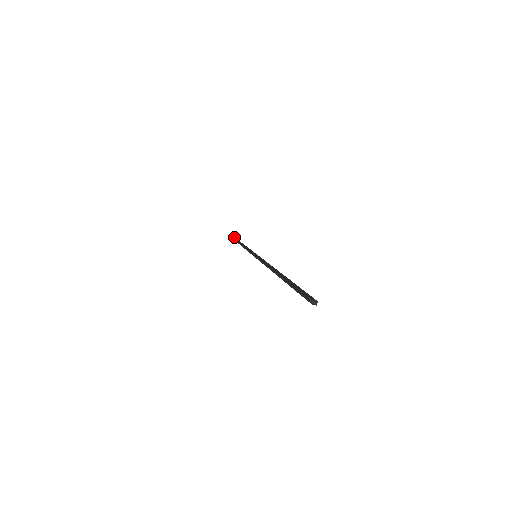
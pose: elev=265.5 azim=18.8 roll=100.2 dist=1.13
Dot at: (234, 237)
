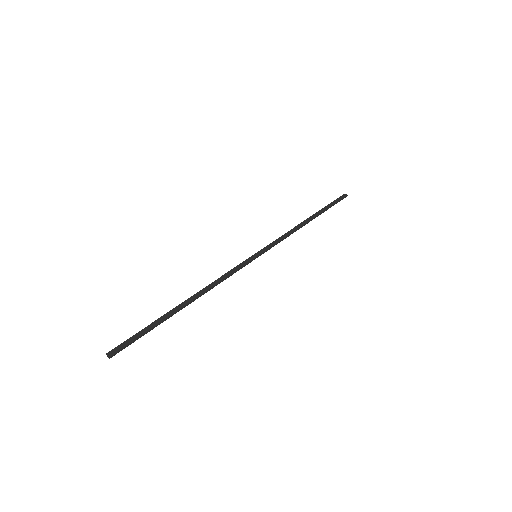
Dot at: (345, 195)
